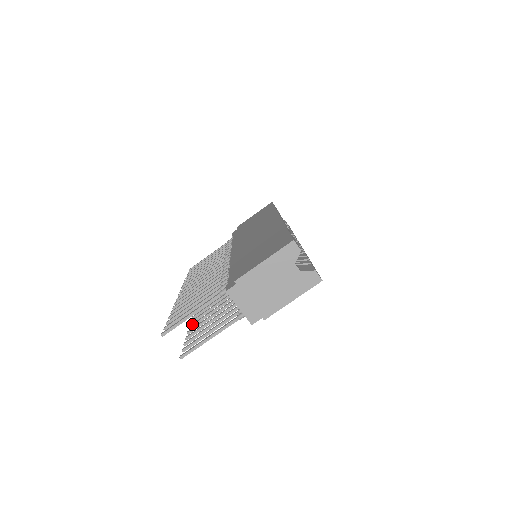
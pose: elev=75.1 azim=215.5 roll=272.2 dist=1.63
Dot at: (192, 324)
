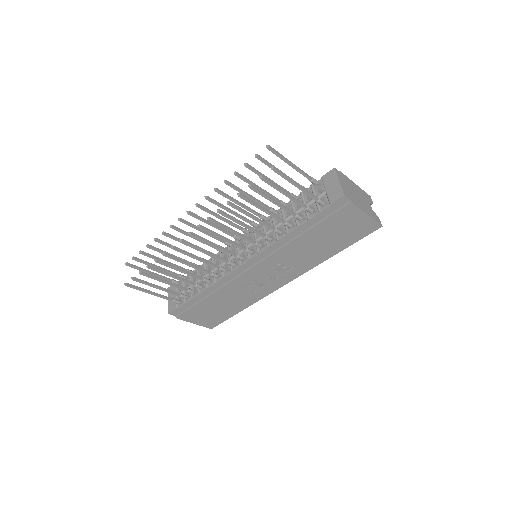
Dot at: (222, 211)
